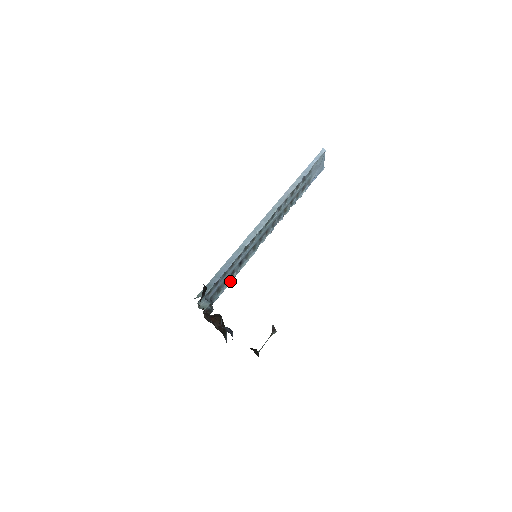
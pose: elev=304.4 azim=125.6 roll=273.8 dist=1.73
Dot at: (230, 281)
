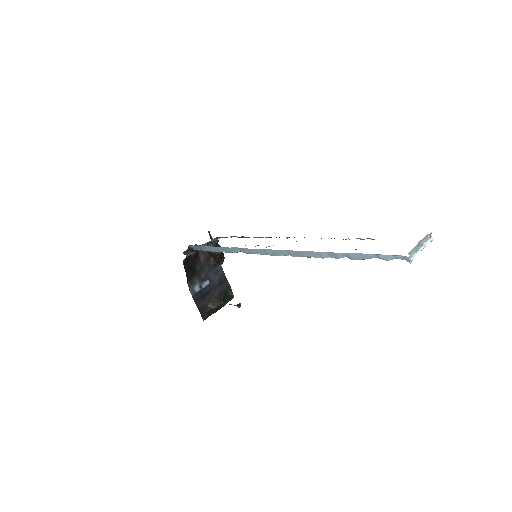
Dot at: (239, 237)
